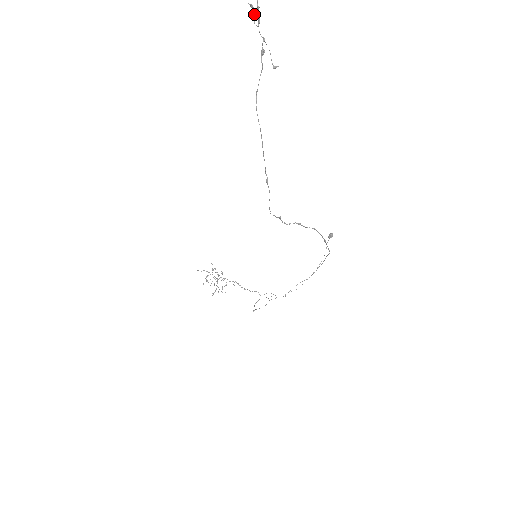
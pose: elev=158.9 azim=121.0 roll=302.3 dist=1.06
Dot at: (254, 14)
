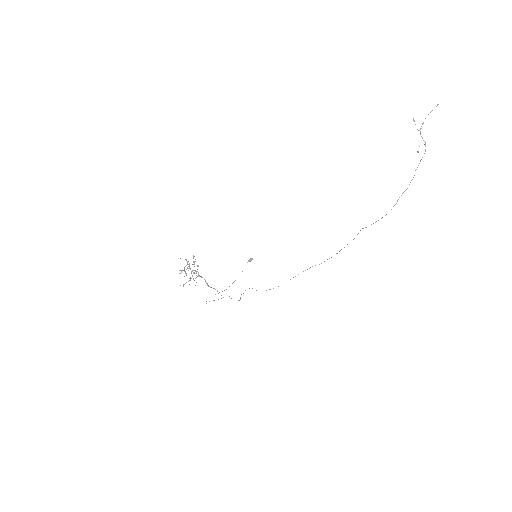
Dot at: occluded
